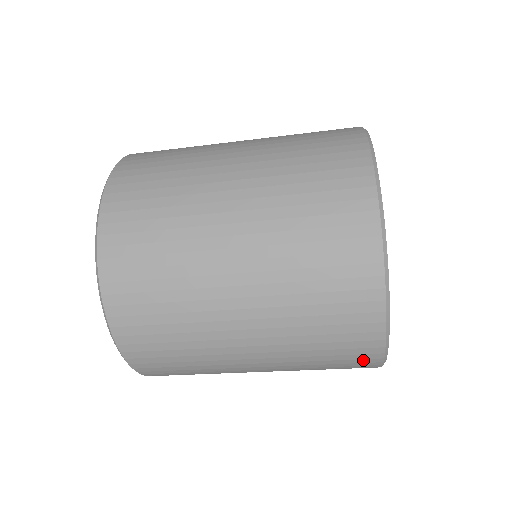
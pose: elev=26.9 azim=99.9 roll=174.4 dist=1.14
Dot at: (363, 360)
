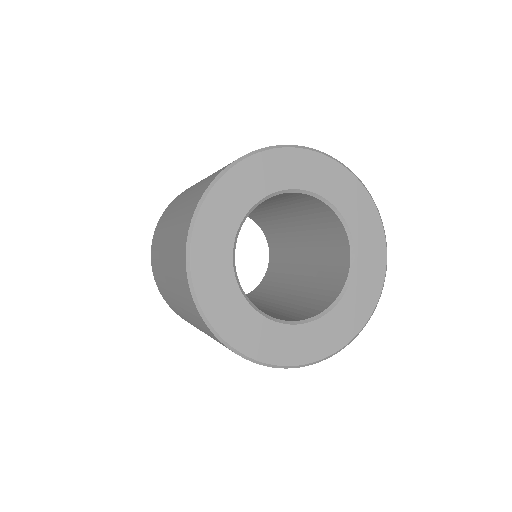
Dot at: occluded
